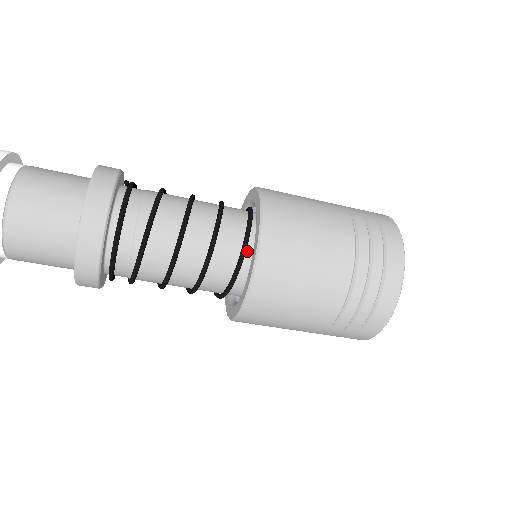
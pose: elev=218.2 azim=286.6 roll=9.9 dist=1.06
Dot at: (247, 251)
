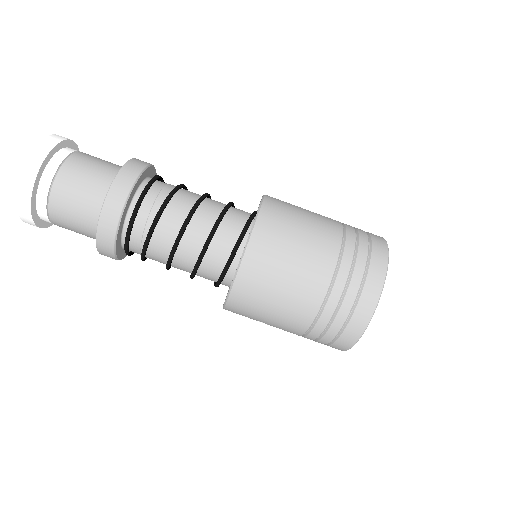
Dot at: (244, 241)
